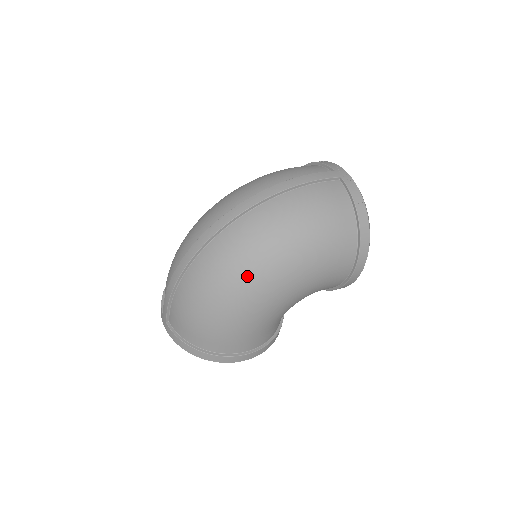
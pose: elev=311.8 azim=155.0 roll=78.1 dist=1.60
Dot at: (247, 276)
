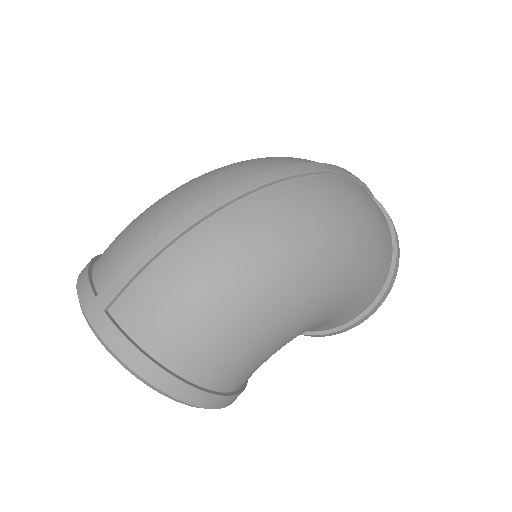
Dot at: (306, 254)
